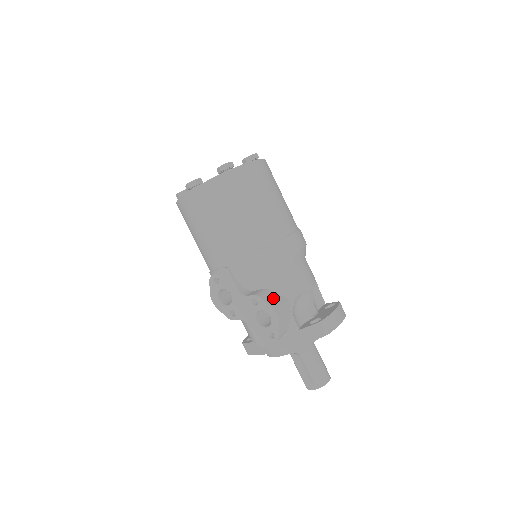
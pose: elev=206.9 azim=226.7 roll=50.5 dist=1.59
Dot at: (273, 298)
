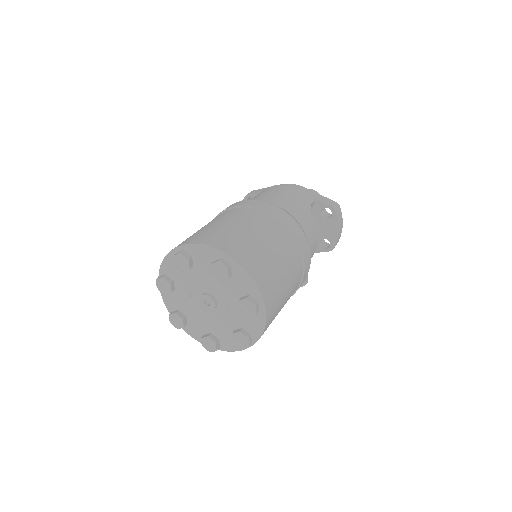
Dot at: occluded
